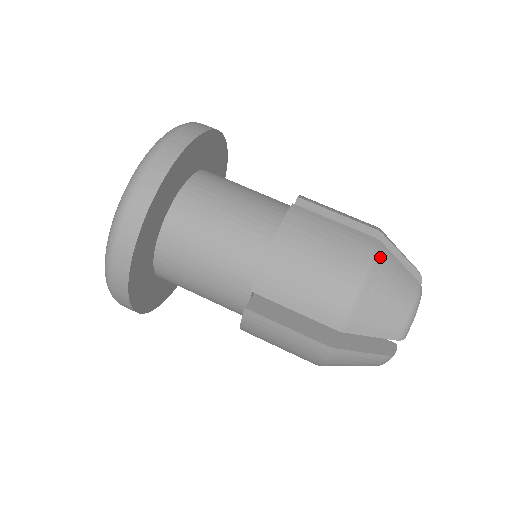
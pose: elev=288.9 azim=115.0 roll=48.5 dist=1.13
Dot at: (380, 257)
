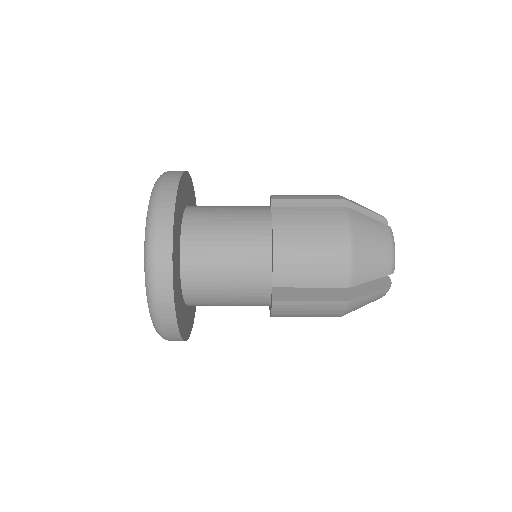
Dot at: (354, 220)
